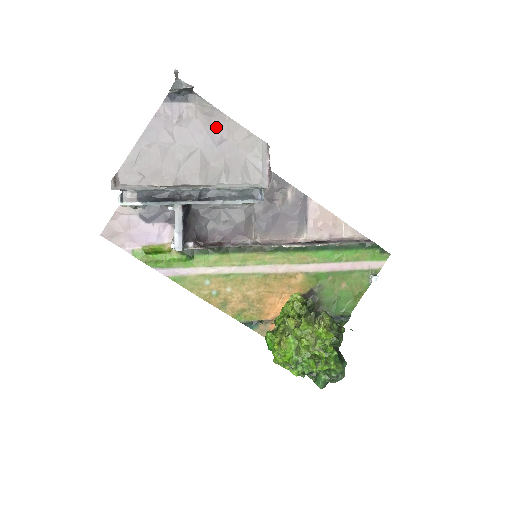
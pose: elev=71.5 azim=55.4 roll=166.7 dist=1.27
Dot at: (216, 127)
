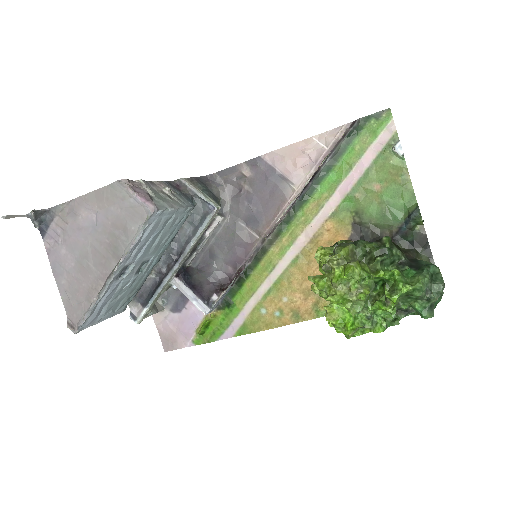
Dot at: (83, 213)
